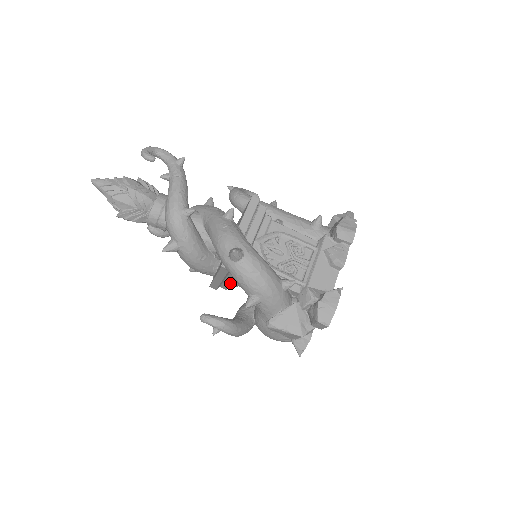
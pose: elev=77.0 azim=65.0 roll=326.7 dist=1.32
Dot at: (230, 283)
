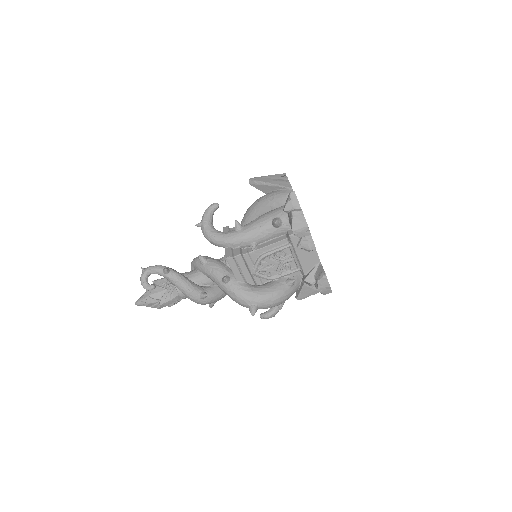
Dot at: occluded
